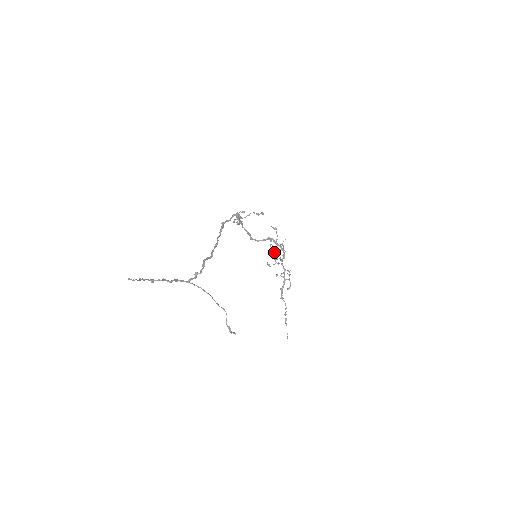
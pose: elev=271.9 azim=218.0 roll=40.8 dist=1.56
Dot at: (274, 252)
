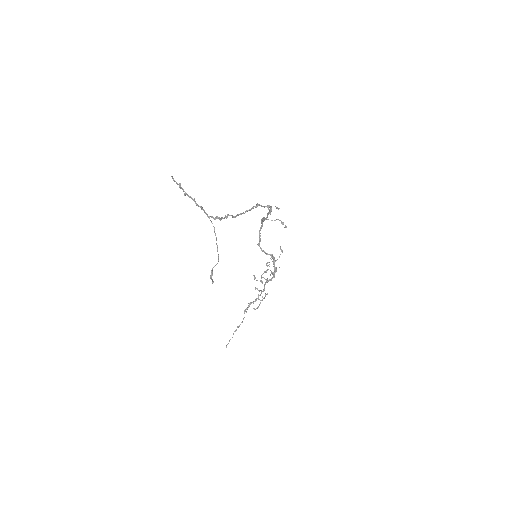
Dot at: (266, 271)
